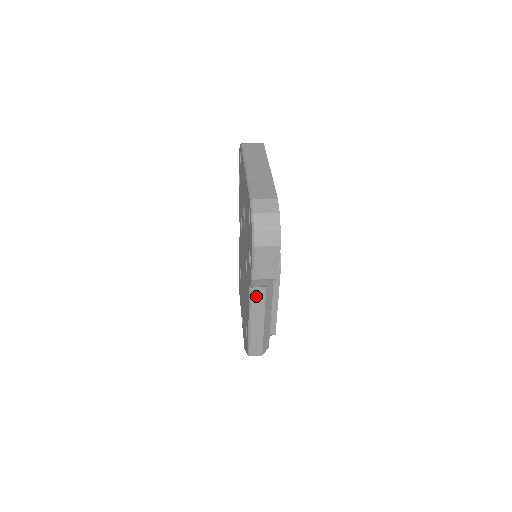
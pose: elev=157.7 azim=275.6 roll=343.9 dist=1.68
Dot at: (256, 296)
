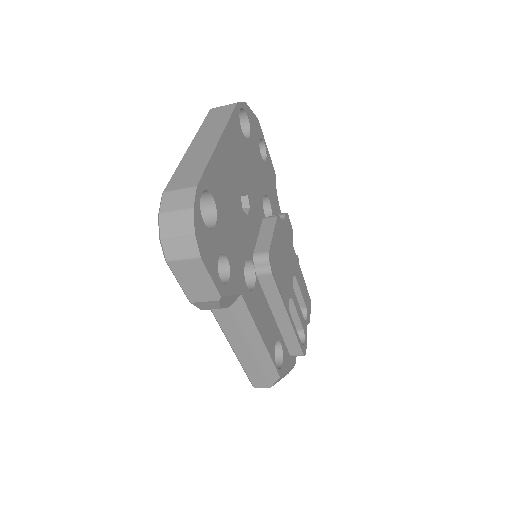
Dot at: (223, 318)
